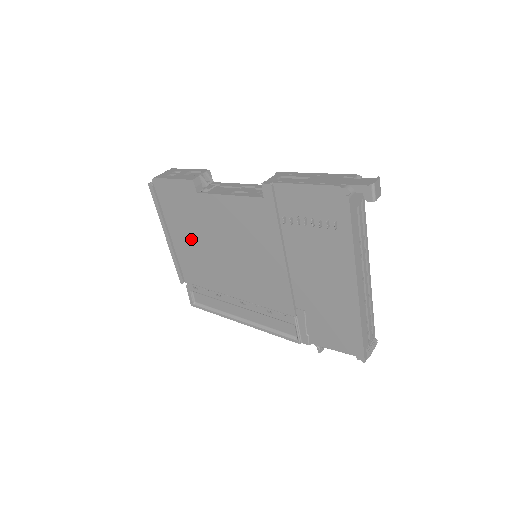
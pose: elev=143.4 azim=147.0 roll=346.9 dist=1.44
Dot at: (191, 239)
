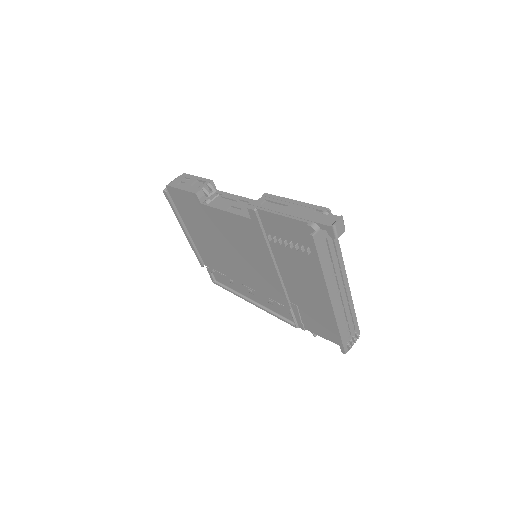
Dot at: (203, 236)
